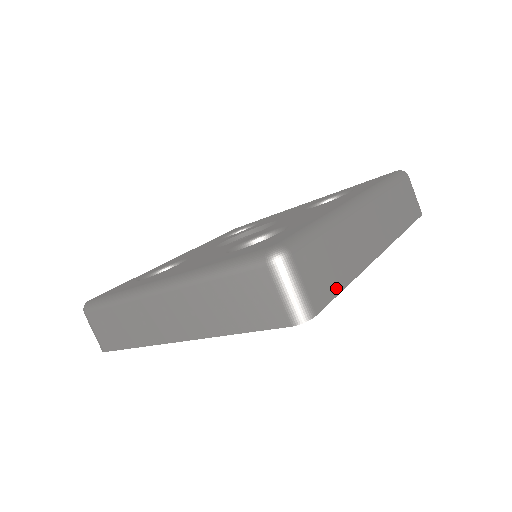
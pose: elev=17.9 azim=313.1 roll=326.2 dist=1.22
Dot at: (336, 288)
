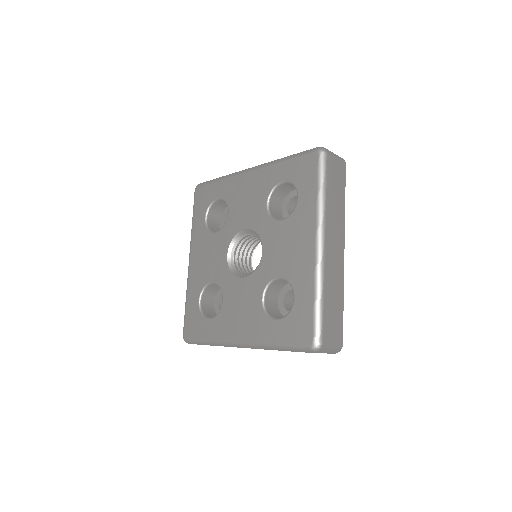
Dot at: (341, 317)
